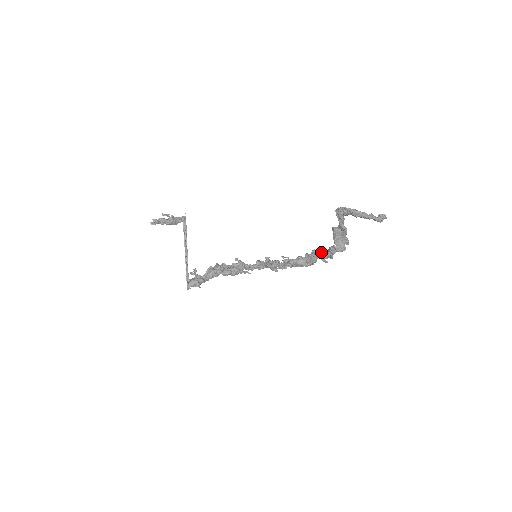
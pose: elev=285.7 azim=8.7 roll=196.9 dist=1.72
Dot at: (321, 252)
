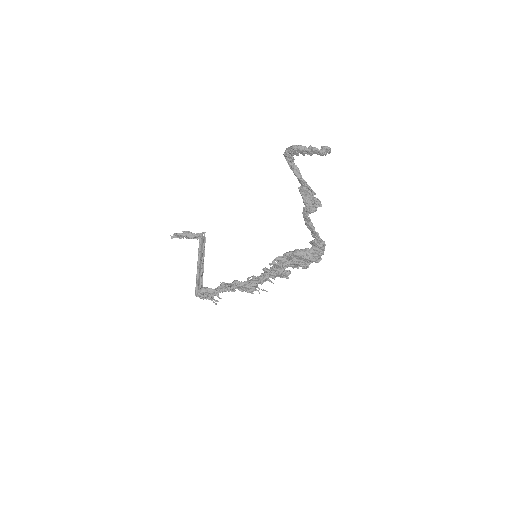
Dot at: (316, 239)
